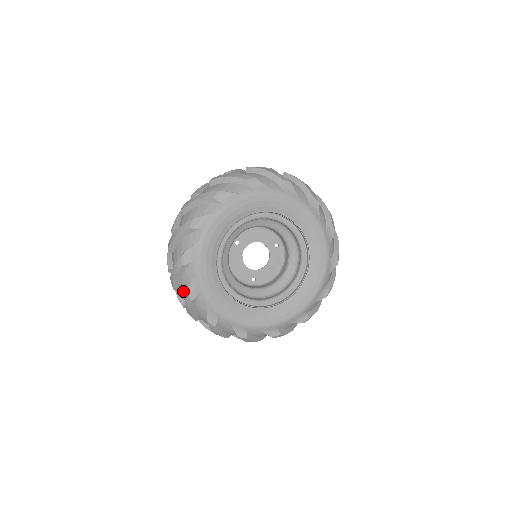
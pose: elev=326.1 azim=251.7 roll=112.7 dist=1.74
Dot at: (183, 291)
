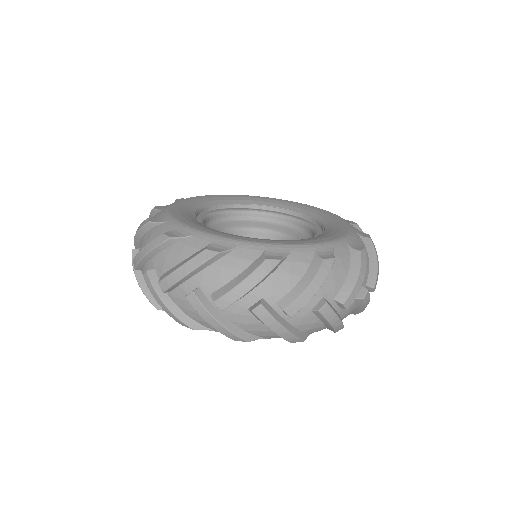
Dot at: occluded
